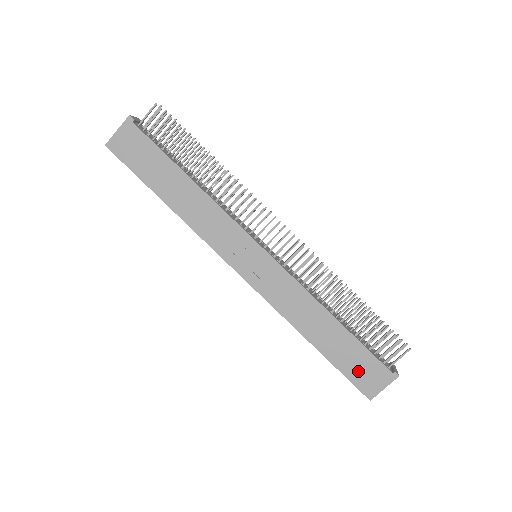
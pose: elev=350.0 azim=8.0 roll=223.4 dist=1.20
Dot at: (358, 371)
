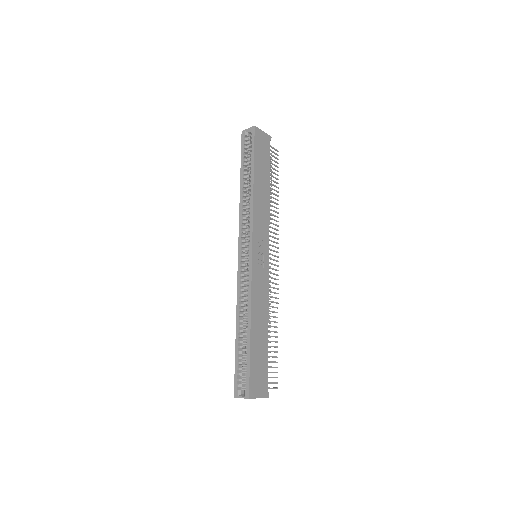
Dot at: (257, 372)
